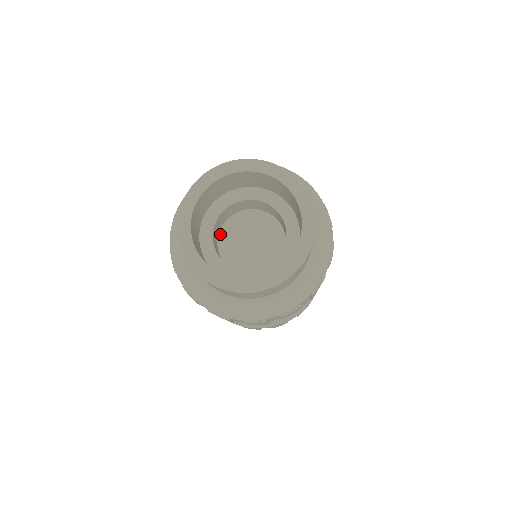
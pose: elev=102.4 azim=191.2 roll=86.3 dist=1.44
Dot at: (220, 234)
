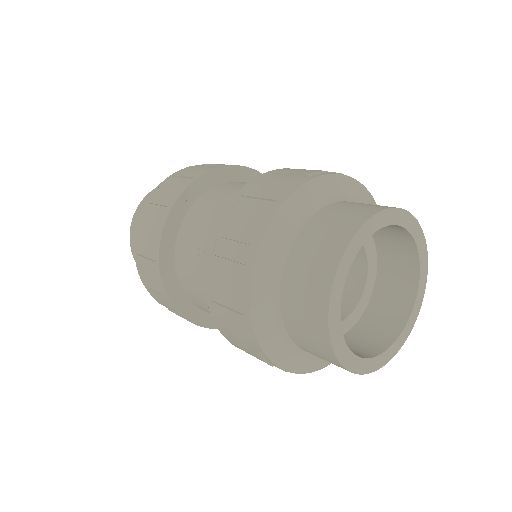
Dot at: occluded
